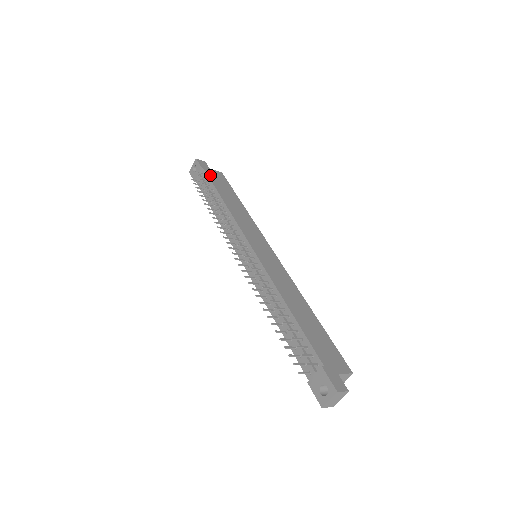
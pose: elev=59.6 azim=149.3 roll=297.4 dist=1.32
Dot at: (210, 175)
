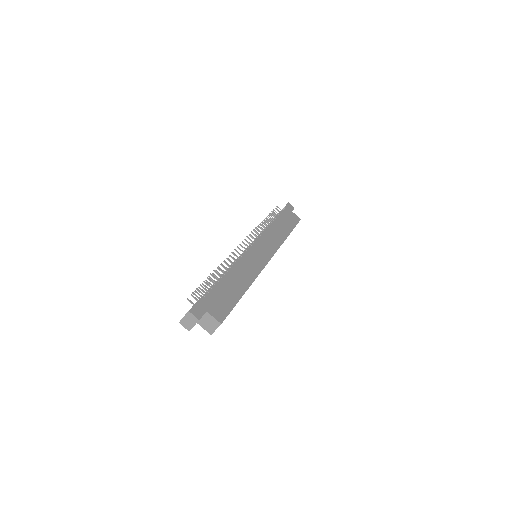
Dot at: (285, 212)
